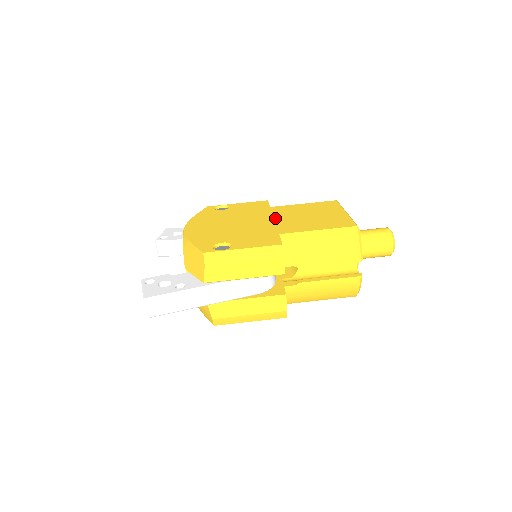
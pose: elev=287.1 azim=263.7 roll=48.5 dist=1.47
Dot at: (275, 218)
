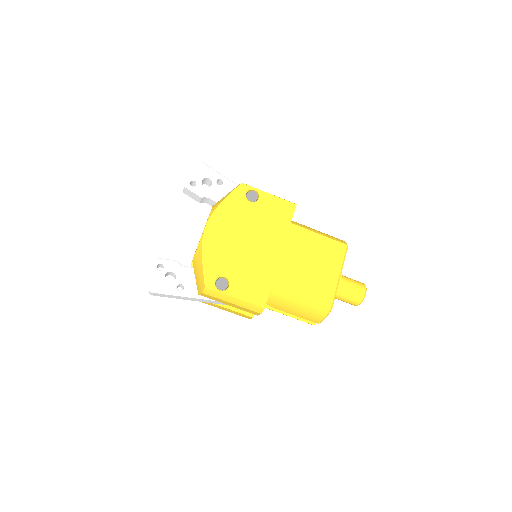
Dot at: (283, 252)
